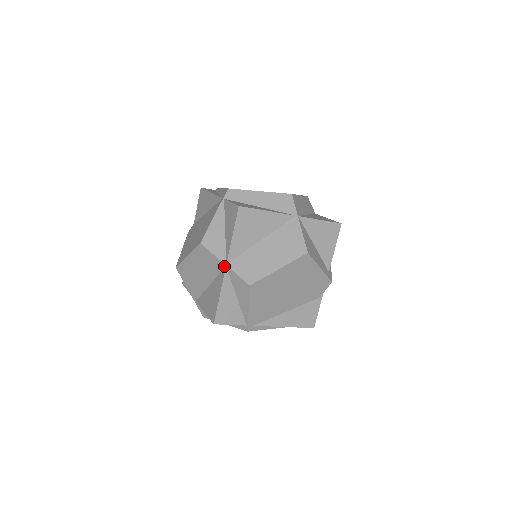
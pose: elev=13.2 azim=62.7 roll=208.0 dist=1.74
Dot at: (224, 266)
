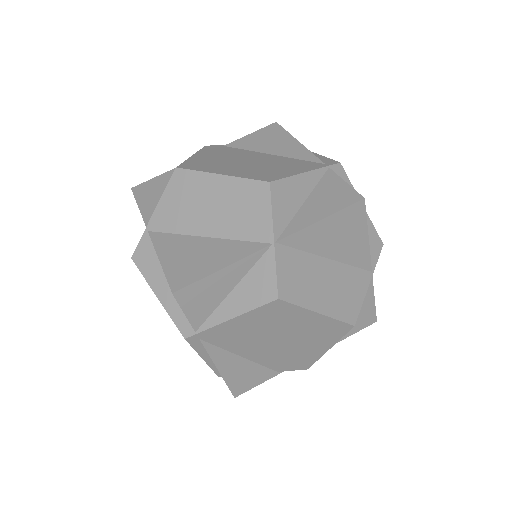
Dot at: (269, 241)
